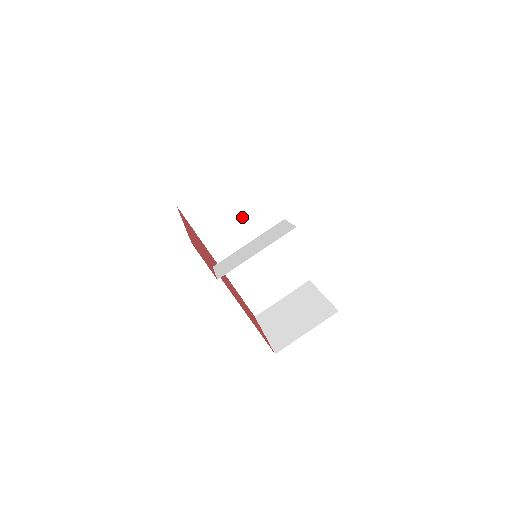
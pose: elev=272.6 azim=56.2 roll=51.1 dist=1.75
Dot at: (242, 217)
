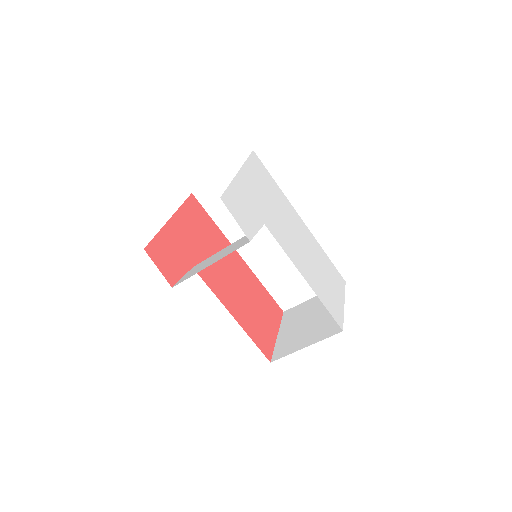
Dot at: occluded
